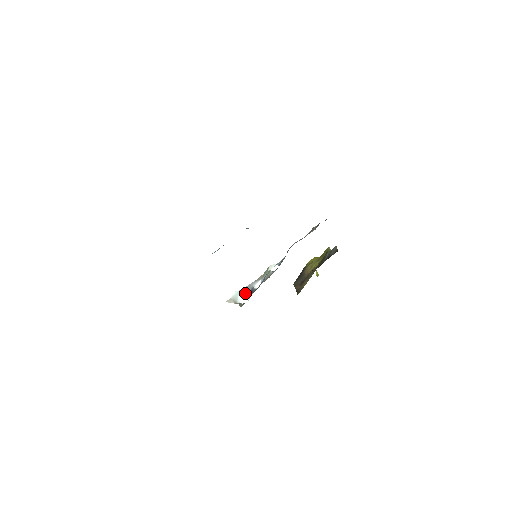
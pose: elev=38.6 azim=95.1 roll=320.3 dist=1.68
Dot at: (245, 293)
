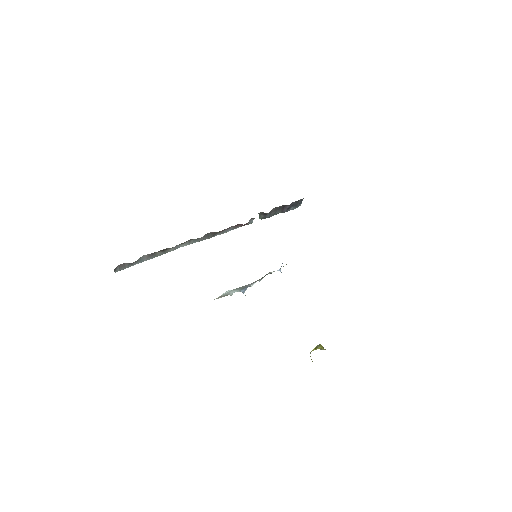
Dot at: (239, 290)
